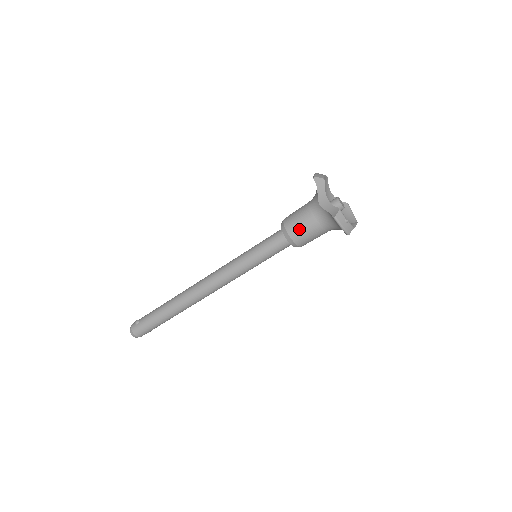
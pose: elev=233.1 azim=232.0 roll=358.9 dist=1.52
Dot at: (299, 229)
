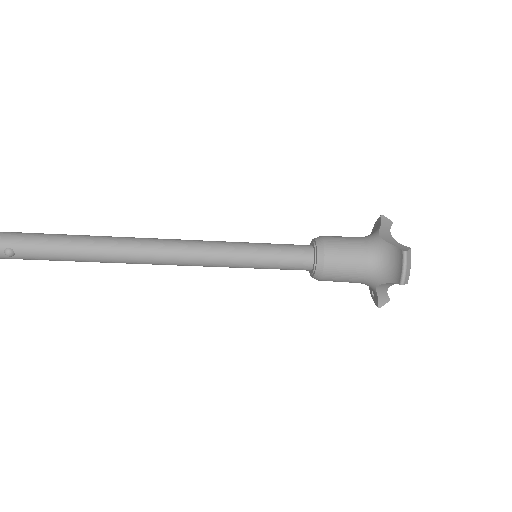
Dot at: occluded
